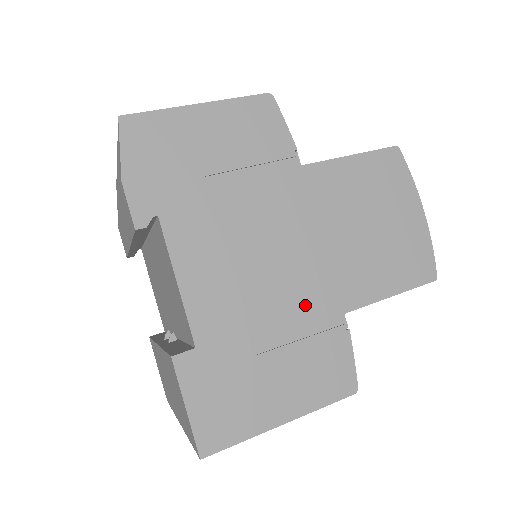
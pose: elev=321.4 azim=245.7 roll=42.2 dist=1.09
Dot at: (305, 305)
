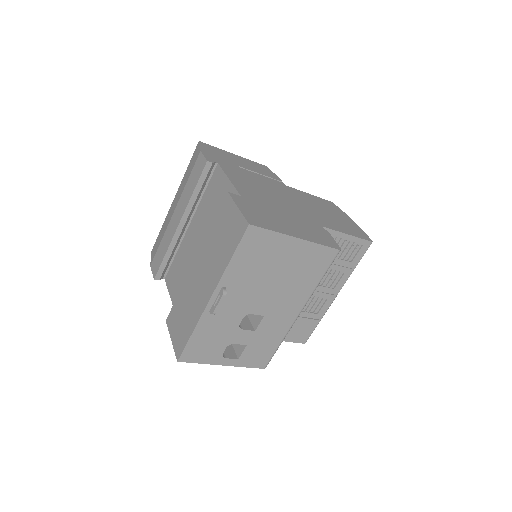
Dot at: (299, 214)
